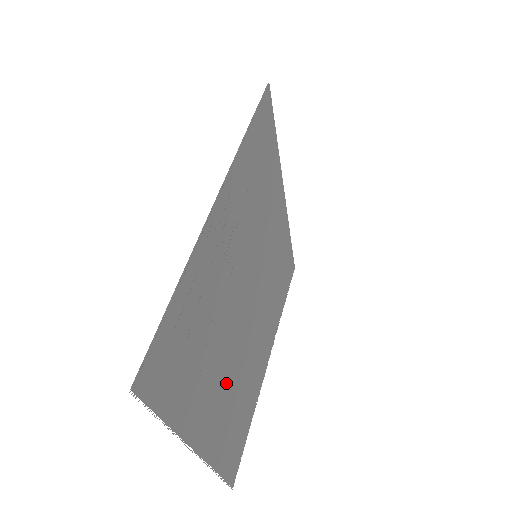
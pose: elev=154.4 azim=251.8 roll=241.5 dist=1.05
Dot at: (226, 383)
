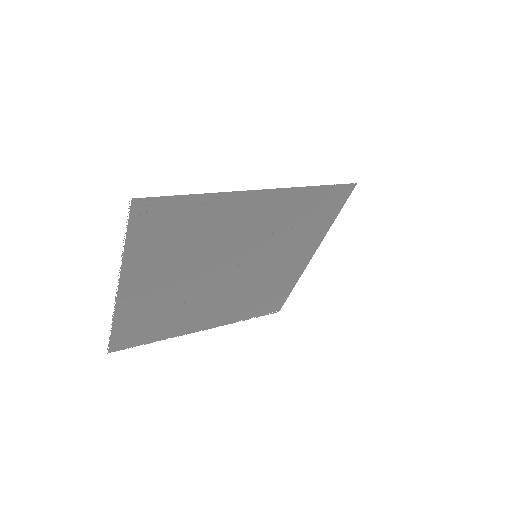
Dot at: (168, 287)
